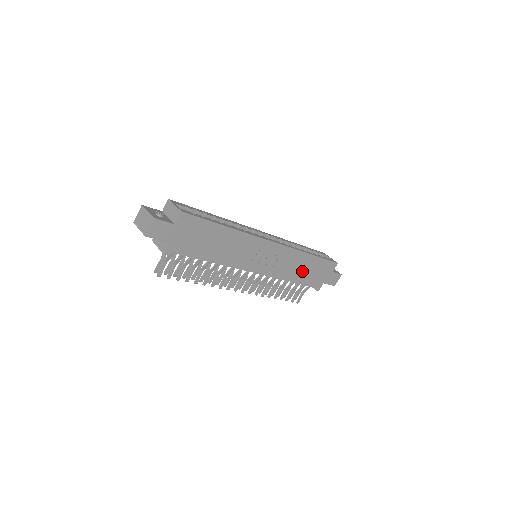
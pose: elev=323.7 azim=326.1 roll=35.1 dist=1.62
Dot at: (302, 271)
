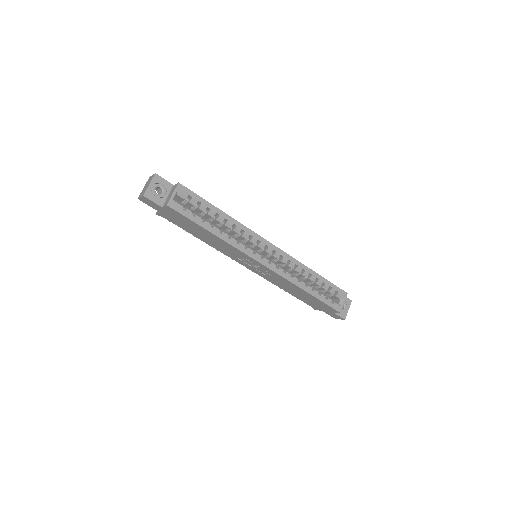
Dot at: (296, 292)
